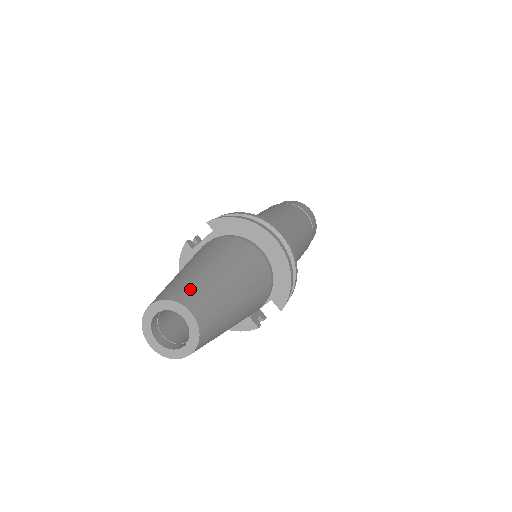
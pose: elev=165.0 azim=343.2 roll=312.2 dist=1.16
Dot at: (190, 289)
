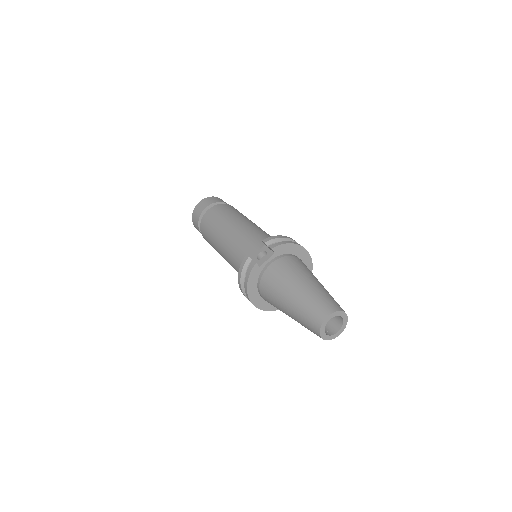
Dot at: (333, 301)
